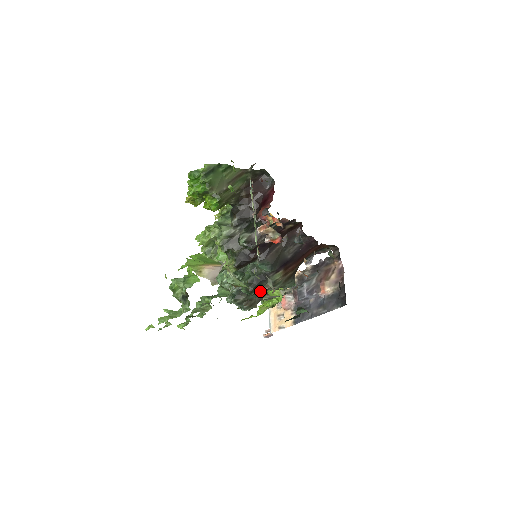
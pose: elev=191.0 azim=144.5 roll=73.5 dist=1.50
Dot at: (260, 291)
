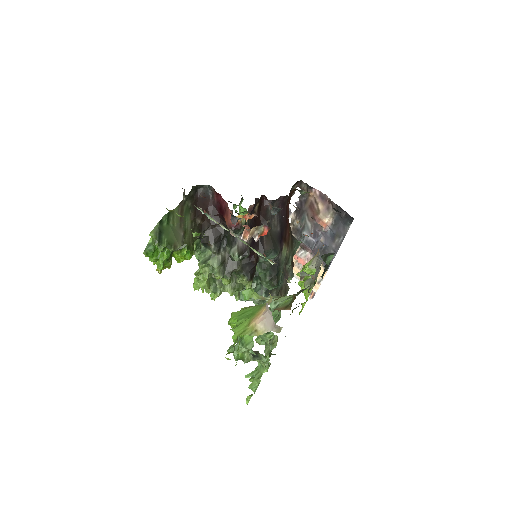
Dot at: (282, 275)
